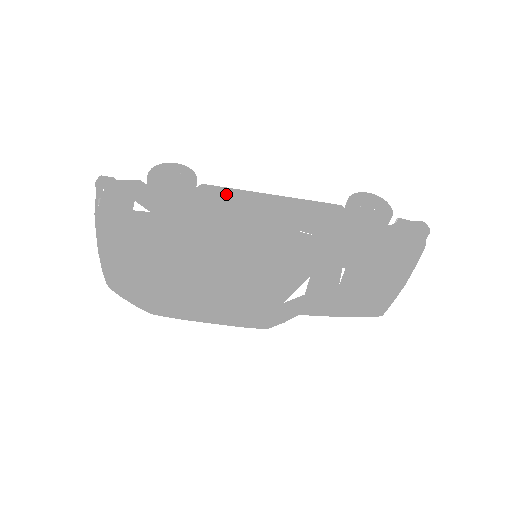
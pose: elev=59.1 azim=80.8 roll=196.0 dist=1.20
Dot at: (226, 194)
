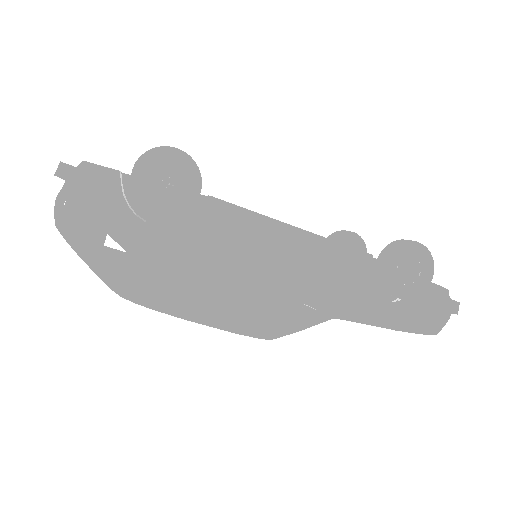
Dot at: (232, 236)
